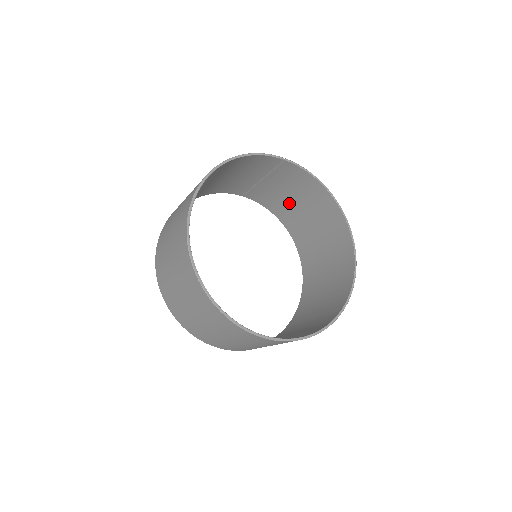
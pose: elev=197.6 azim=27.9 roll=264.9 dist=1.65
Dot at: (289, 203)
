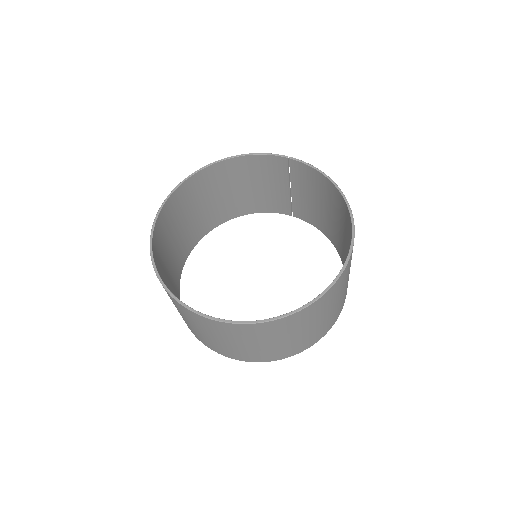
Dot at: (325, 215)
